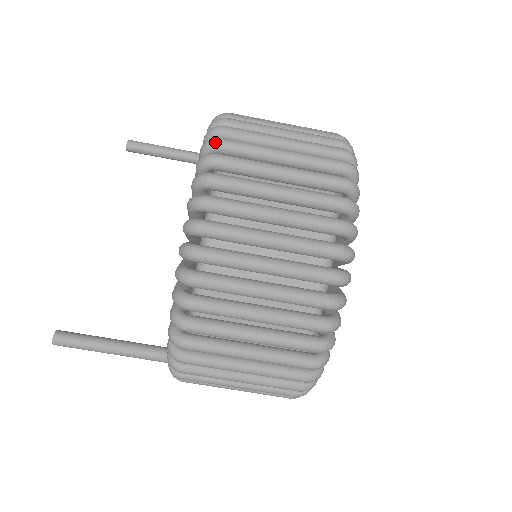
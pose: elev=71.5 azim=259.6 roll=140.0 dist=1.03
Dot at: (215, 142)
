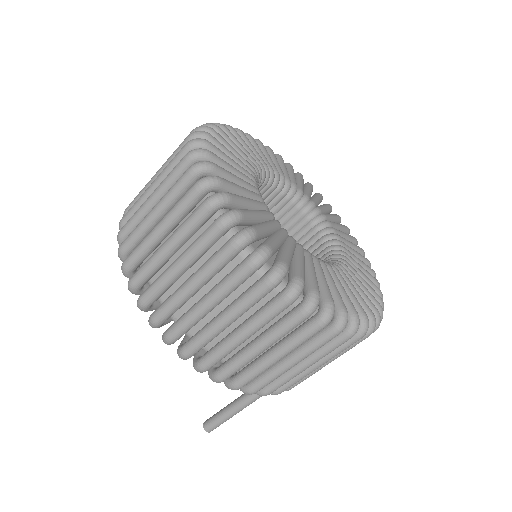
Dot at: (124, 269)
